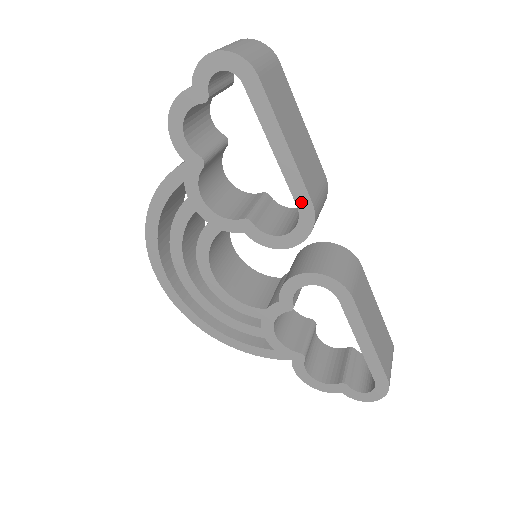
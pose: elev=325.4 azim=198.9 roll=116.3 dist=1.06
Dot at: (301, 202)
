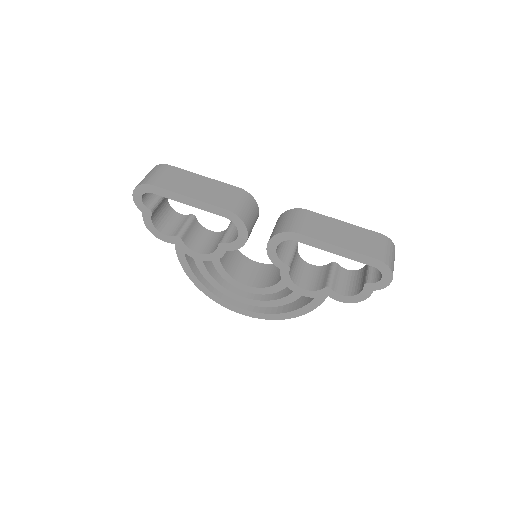
Dot at: (223, 214)
